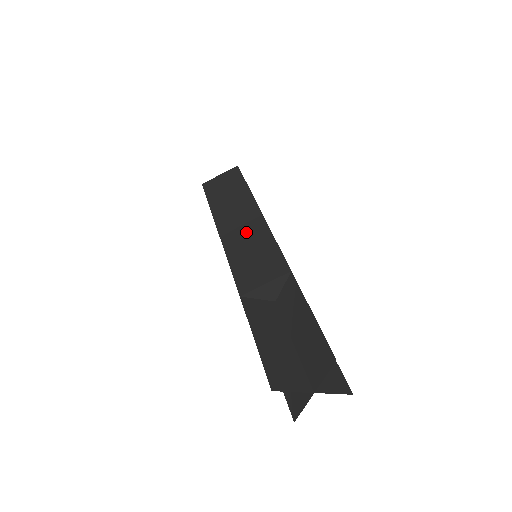
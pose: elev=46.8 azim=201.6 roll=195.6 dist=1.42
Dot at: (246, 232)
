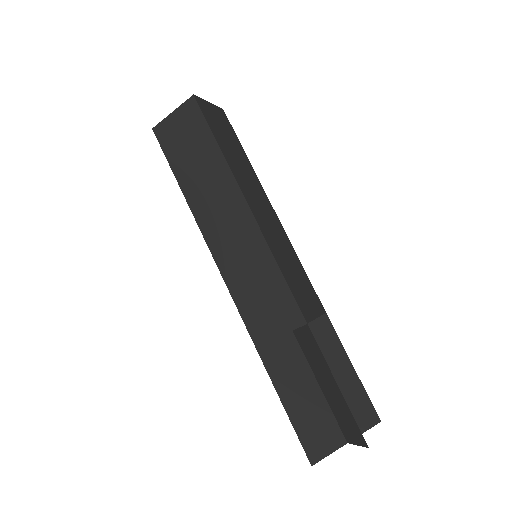
Dot at: (239, 246)
